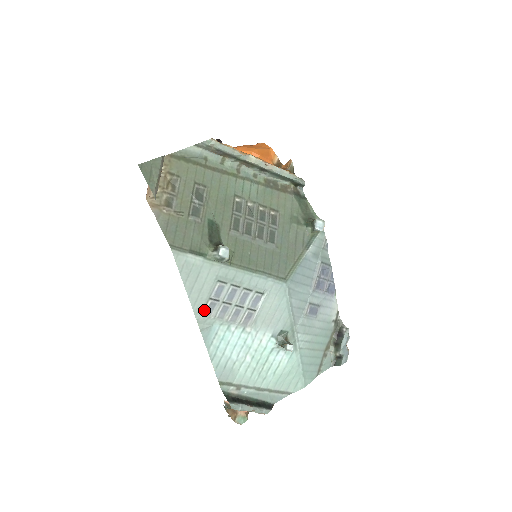
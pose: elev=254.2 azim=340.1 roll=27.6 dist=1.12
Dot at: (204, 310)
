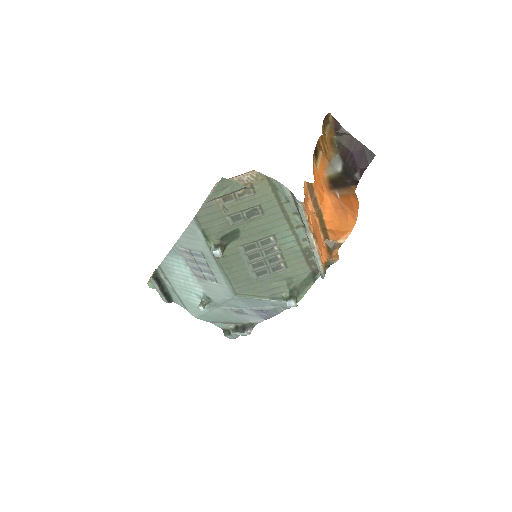
Dot at: (182, 248)
